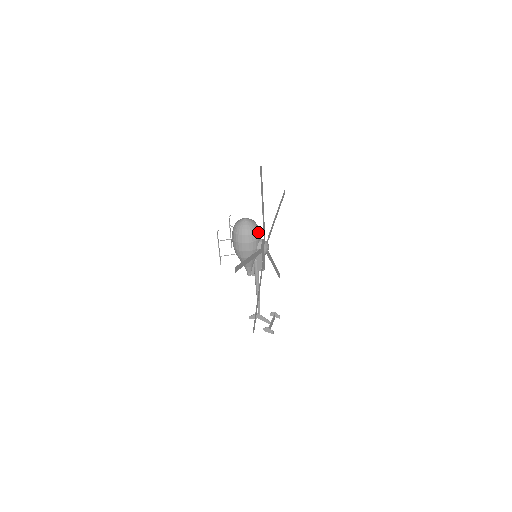
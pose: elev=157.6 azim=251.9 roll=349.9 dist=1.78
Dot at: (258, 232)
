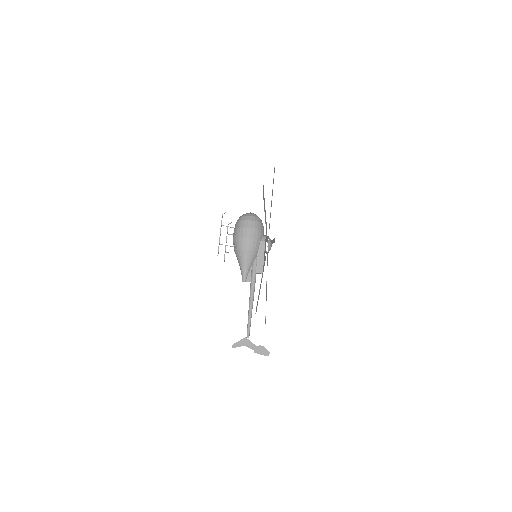
Dot at: (263, 226)
